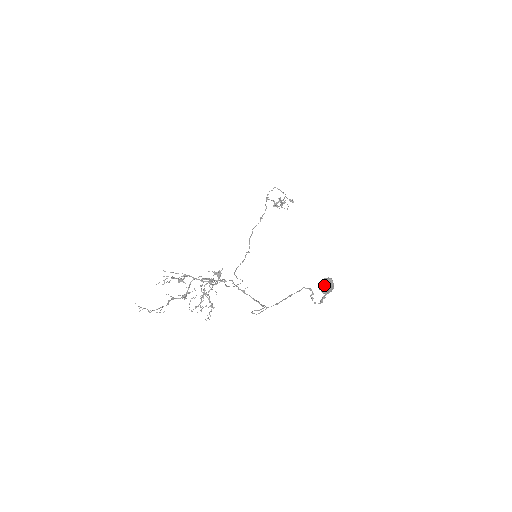
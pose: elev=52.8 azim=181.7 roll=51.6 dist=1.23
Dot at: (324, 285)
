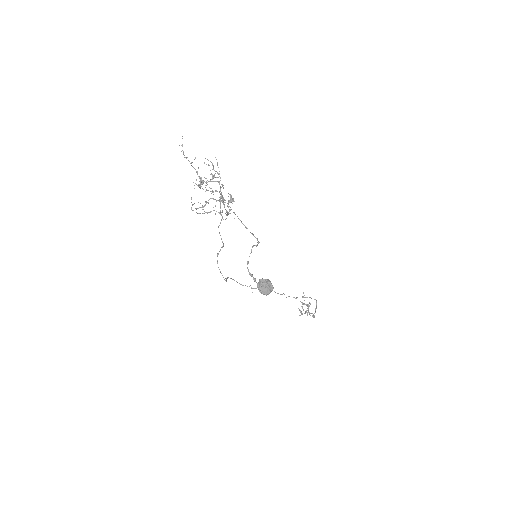
Dot at: (265, 281)
